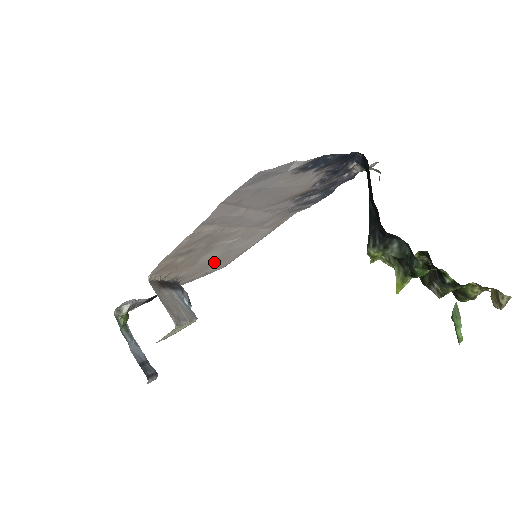
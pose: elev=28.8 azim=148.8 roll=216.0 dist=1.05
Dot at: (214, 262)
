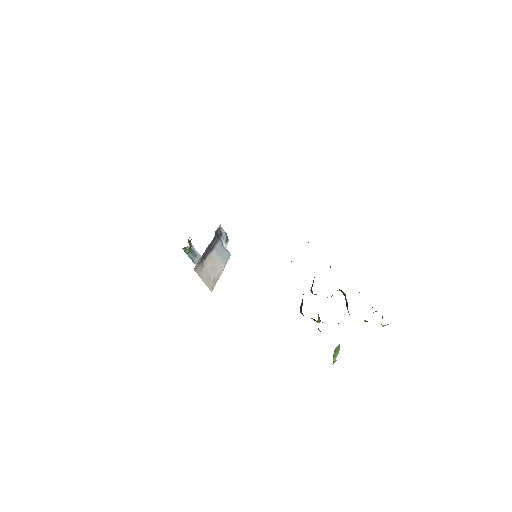
Dot at: occluded
